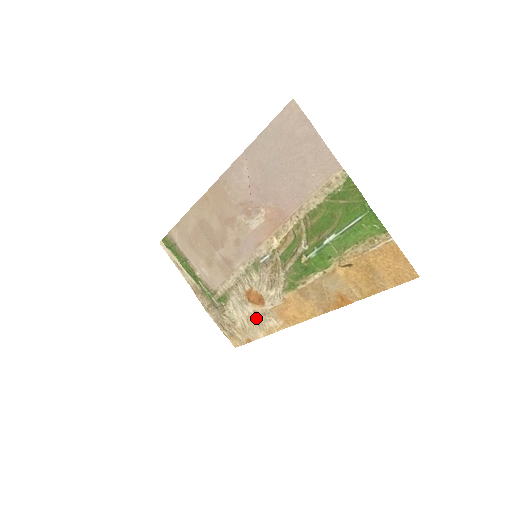
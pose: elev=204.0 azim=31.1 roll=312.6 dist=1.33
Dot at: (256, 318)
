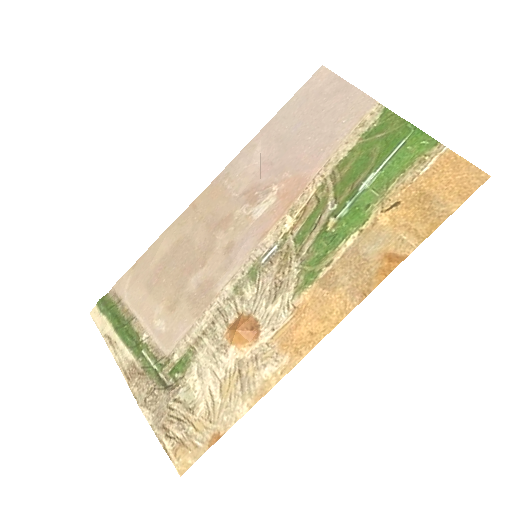
Dot at: (238, 375)
